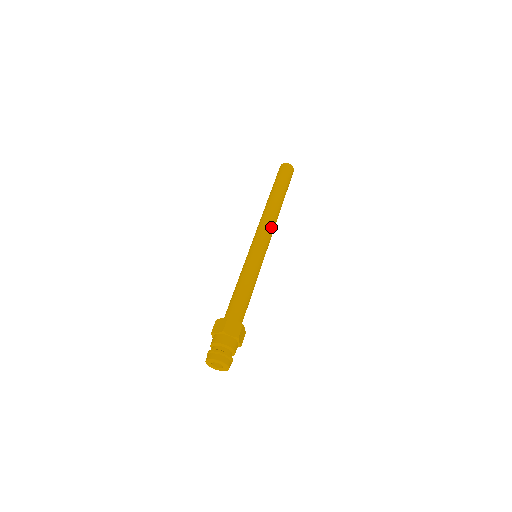
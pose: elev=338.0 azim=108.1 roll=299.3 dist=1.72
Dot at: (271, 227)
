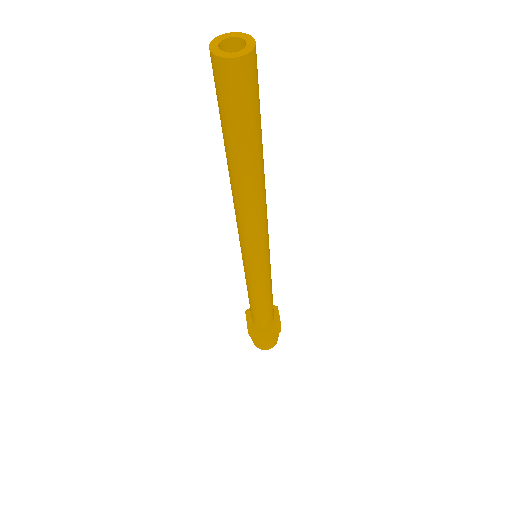
Dot at: (265, 223)
